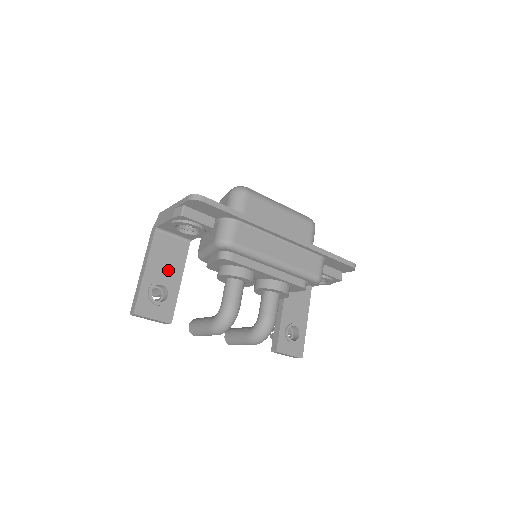
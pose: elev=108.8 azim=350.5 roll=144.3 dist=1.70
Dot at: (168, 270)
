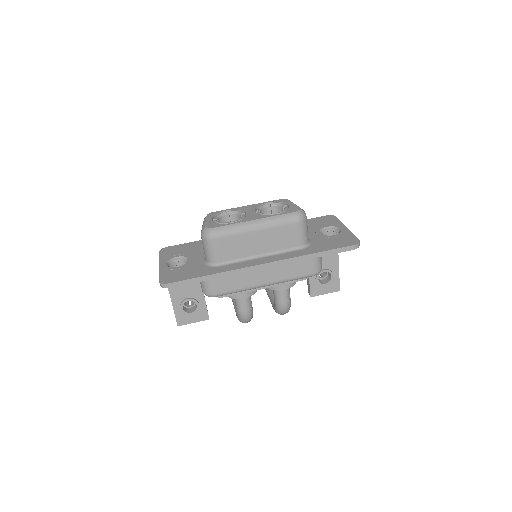
Dot at: (188, 288)
